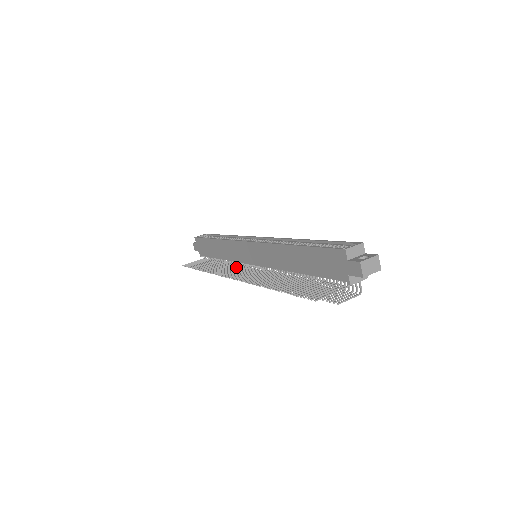
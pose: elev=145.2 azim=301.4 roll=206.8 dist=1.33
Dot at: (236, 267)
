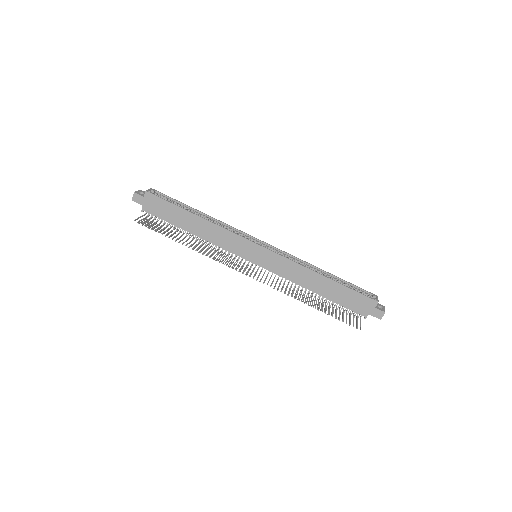
Dot at: (227, 255)
